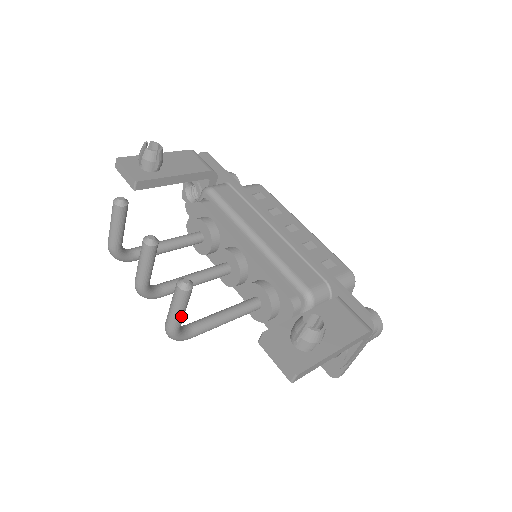
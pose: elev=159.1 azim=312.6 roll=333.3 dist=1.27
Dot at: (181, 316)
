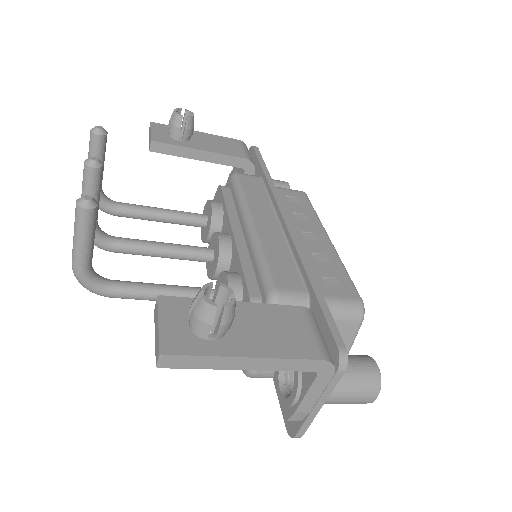
Dot at: (83, 248)
